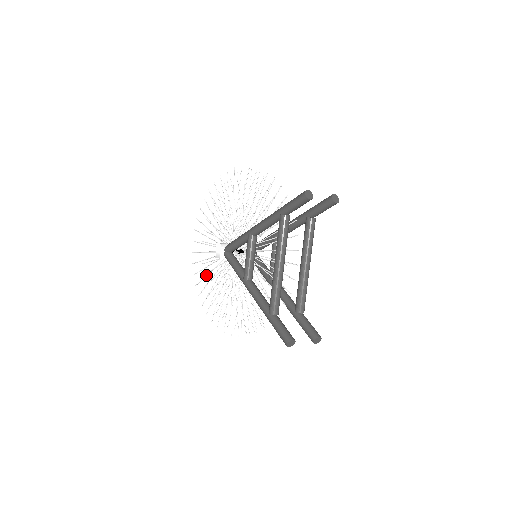
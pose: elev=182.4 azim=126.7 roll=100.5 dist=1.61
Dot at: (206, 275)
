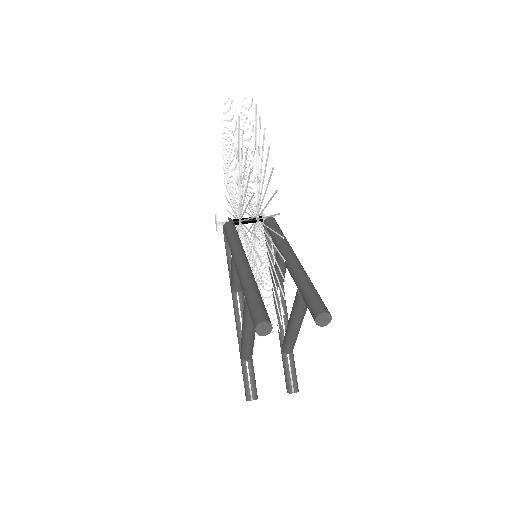
Dot at: occluded
